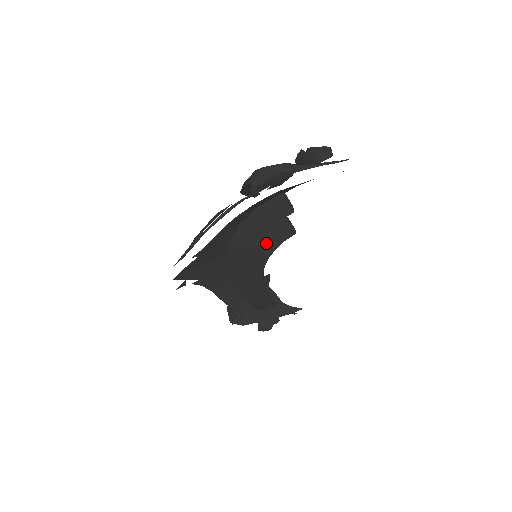
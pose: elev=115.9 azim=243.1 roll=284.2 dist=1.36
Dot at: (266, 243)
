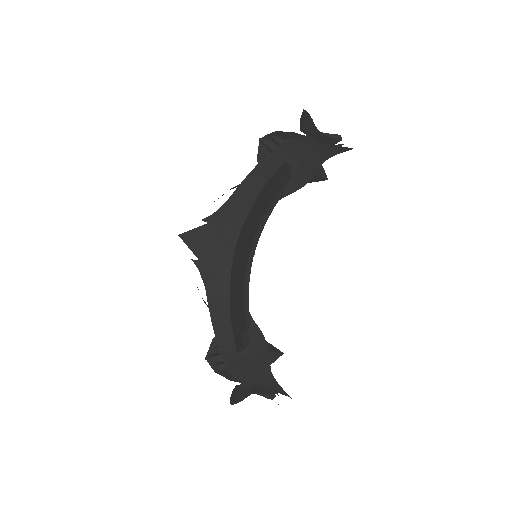
Dot at: (259, 215)
